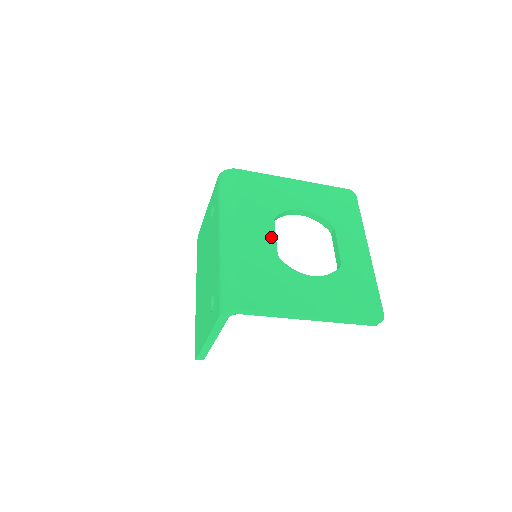
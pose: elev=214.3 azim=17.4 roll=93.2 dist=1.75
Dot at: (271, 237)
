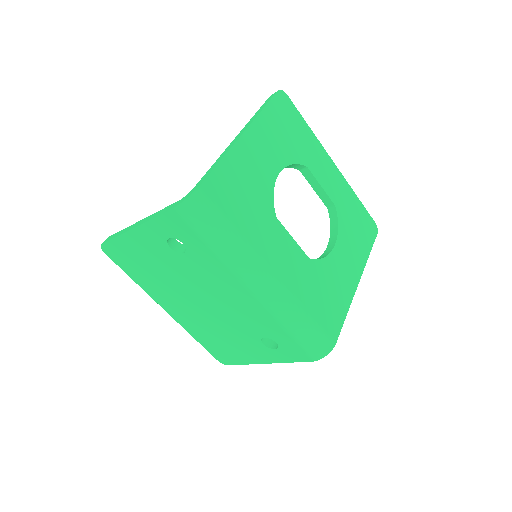
Dot at: (292, 244)
